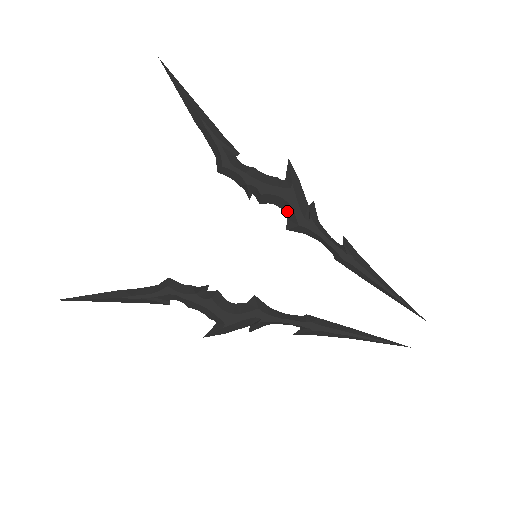
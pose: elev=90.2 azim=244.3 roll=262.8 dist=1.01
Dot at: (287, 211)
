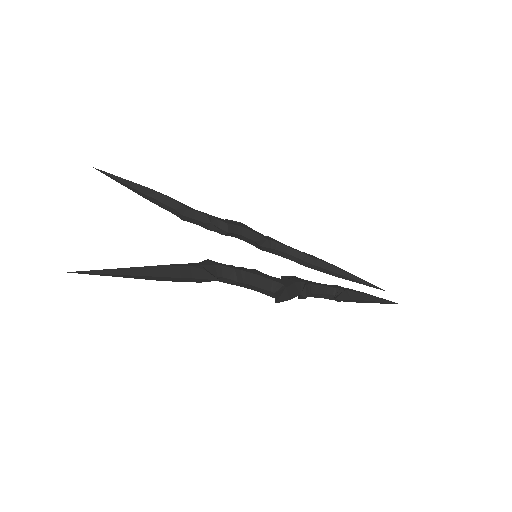
Dot at: occluded
